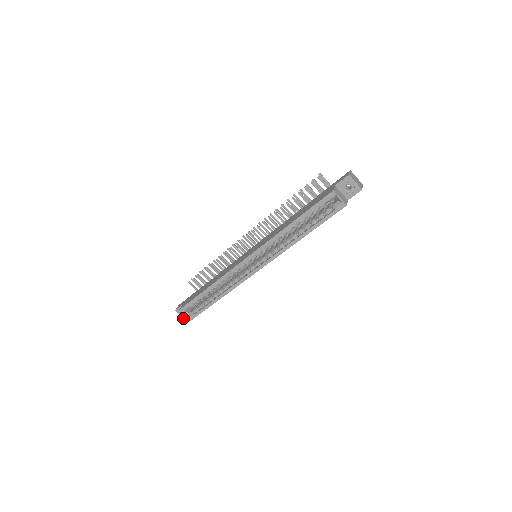
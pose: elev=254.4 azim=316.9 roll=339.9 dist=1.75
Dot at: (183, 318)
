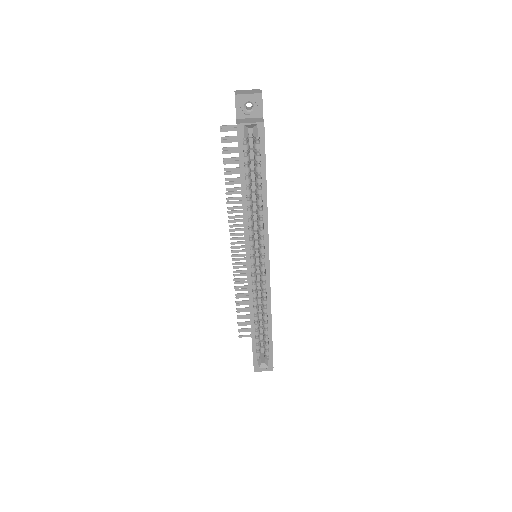
Dot at: occluded
